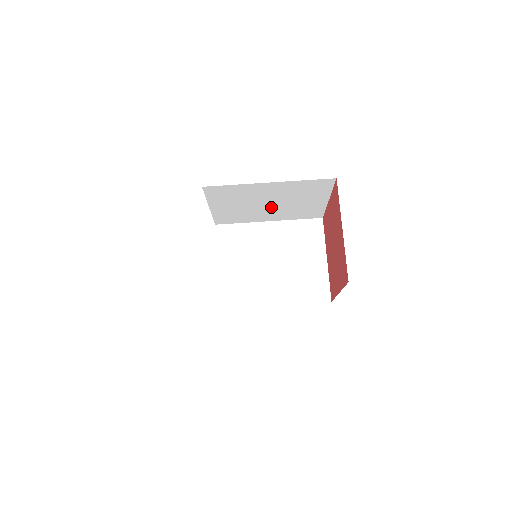
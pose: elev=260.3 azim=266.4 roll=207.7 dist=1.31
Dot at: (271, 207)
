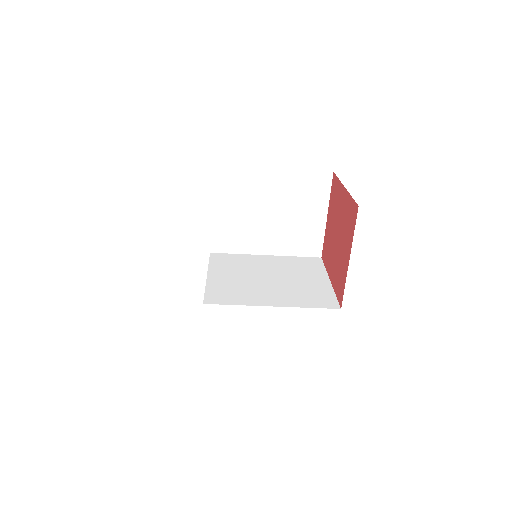
Dot at: occluded
